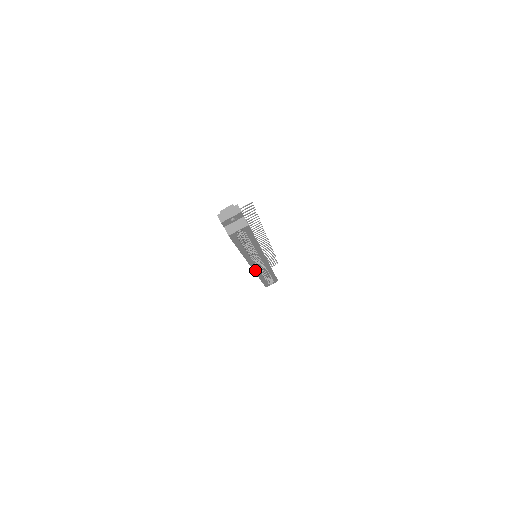
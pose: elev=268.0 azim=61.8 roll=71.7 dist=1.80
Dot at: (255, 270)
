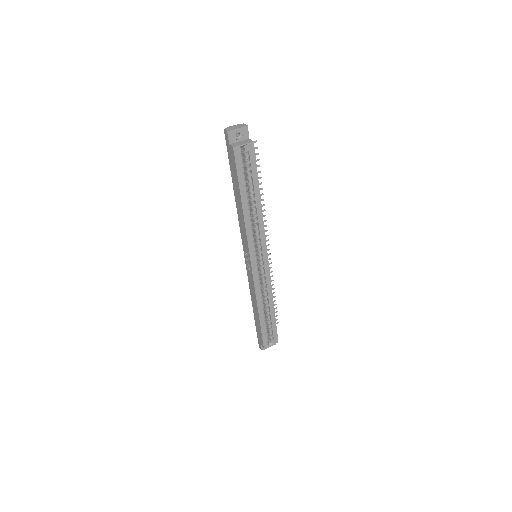
Dot at: (254, 276)
